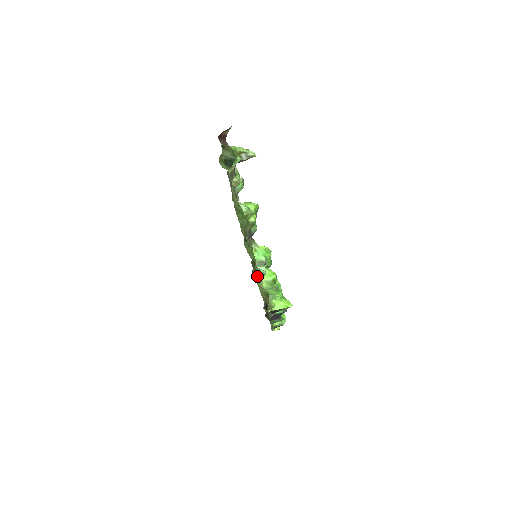
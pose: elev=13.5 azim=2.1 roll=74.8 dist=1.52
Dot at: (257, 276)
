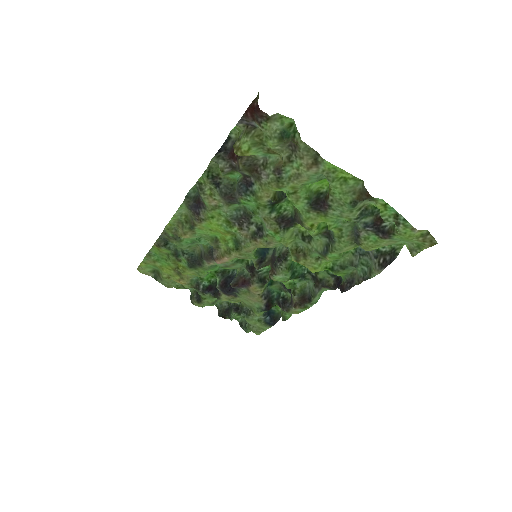
Dot at: (397, 228)
